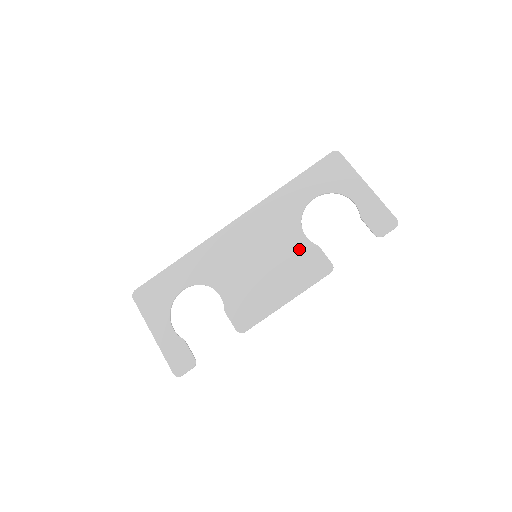
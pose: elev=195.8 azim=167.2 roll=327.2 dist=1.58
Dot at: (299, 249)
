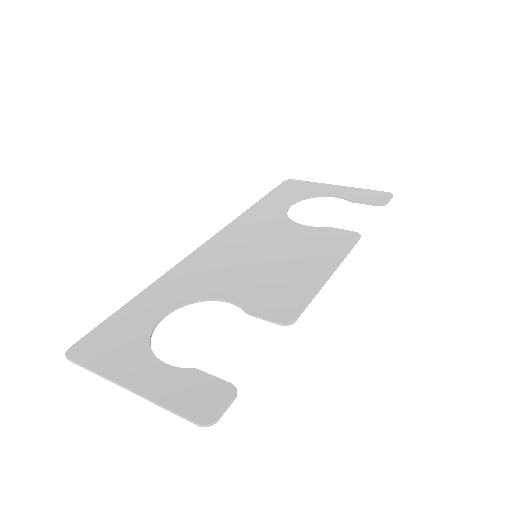
Dot at: (306, 235)
